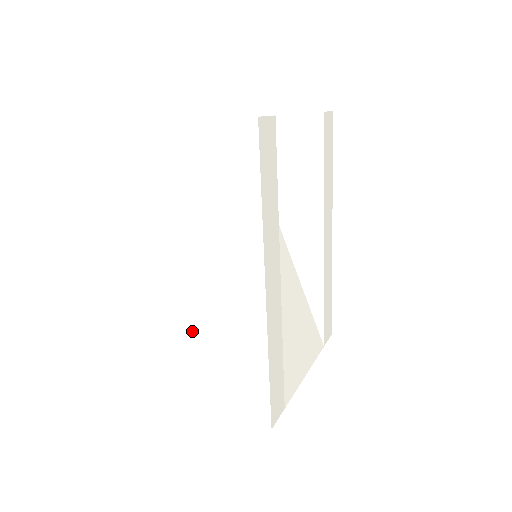
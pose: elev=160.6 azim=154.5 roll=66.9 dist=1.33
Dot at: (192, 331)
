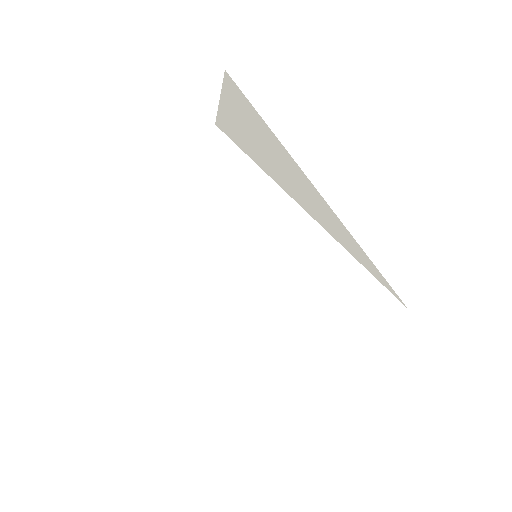
Dot at: occluded
